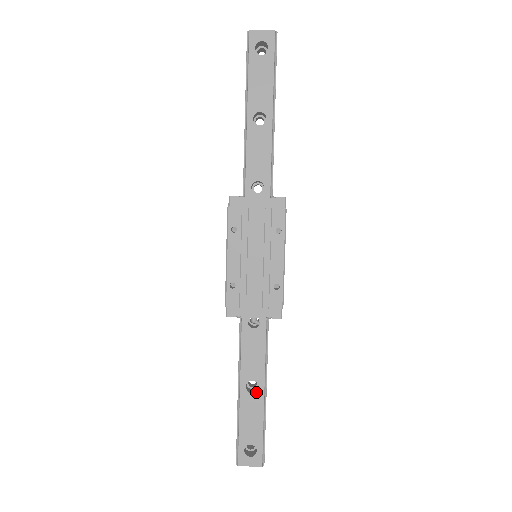
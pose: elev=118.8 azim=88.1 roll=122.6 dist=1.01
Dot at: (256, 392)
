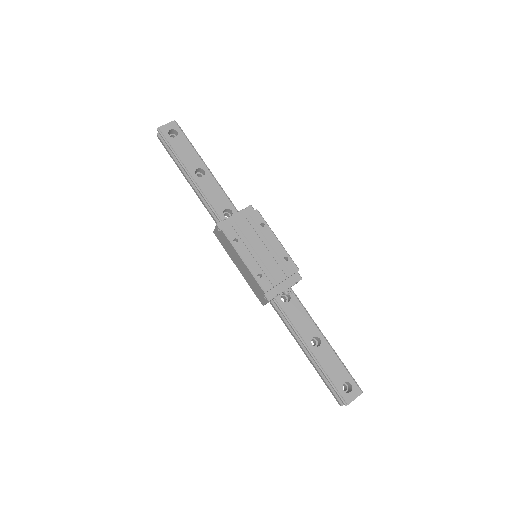
Dot at: (321, 343)
